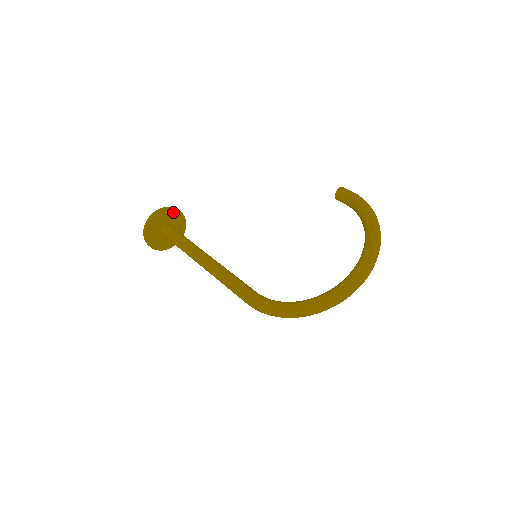
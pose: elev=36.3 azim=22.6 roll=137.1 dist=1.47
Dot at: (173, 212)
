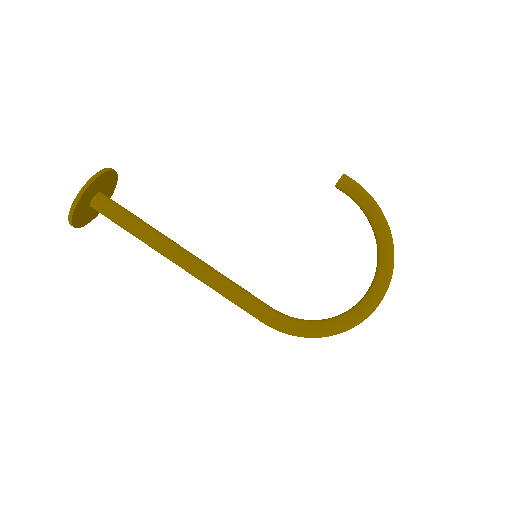
Dot at: (109, 175)
